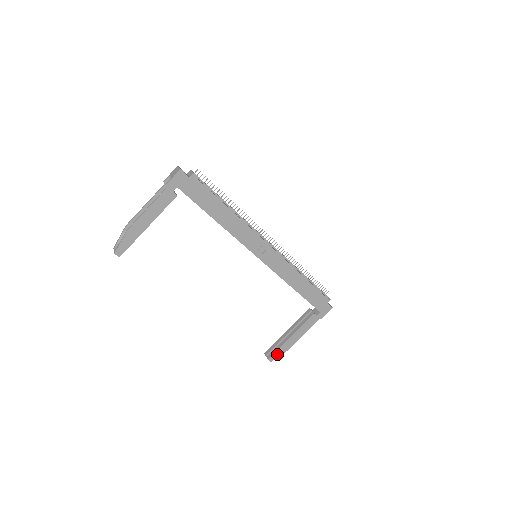
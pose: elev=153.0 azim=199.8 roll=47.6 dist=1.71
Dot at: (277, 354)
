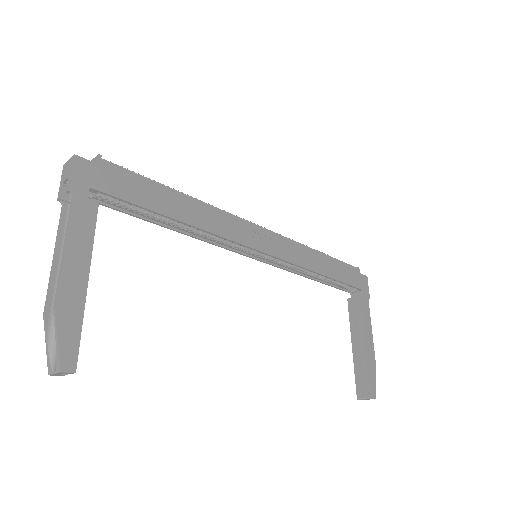
Dot at: (372, 382)
